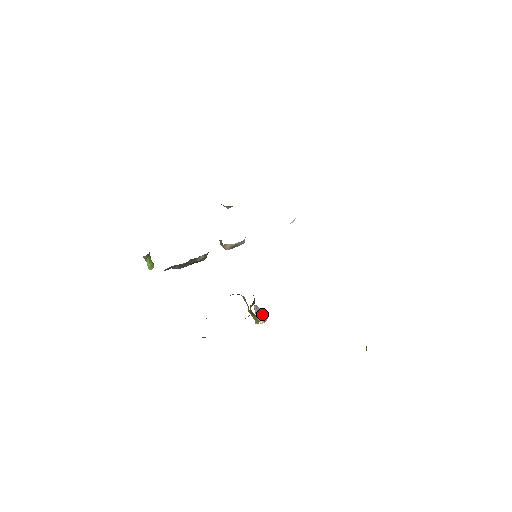
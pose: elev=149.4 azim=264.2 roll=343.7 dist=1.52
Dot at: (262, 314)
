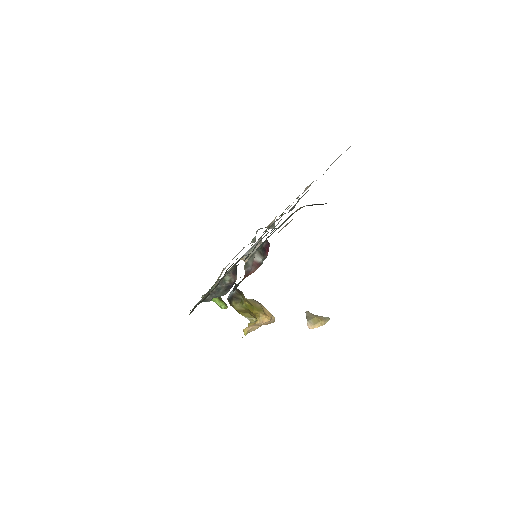
Dot at: (310, 318)
